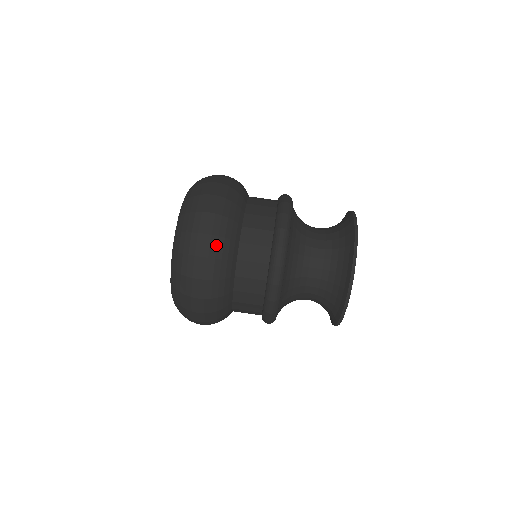
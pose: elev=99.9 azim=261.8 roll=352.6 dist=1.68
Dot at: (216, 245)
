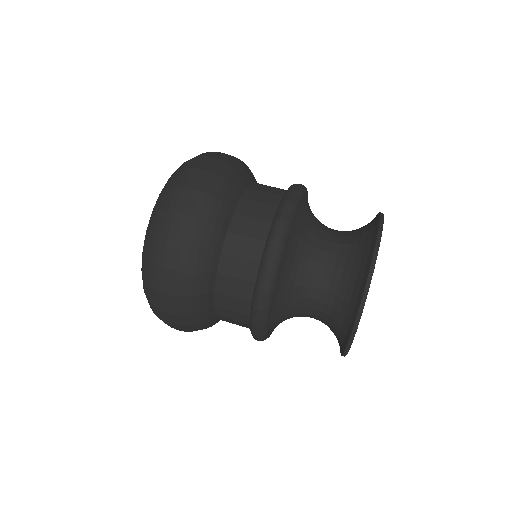
Dot at: (213, 182)
